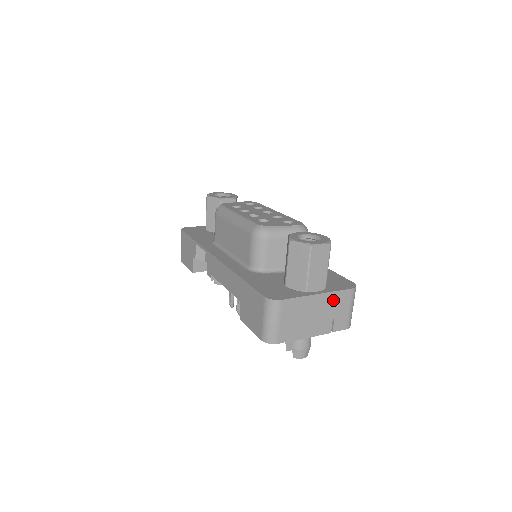
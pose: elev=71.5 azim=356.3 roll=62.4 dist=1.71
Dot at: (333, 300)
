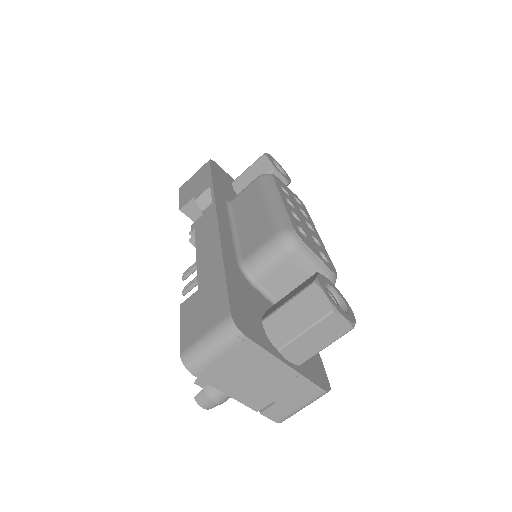
Dot at: (295, 384)
